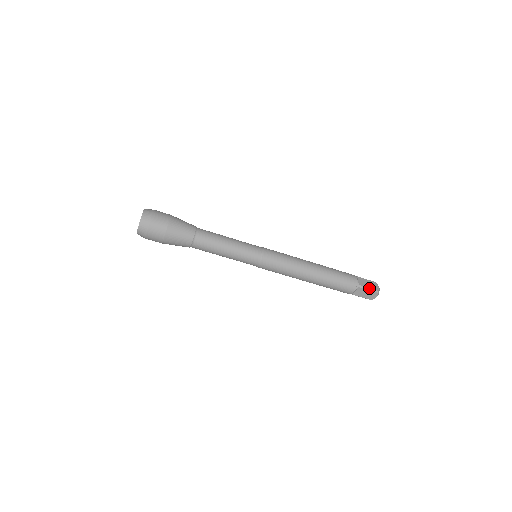
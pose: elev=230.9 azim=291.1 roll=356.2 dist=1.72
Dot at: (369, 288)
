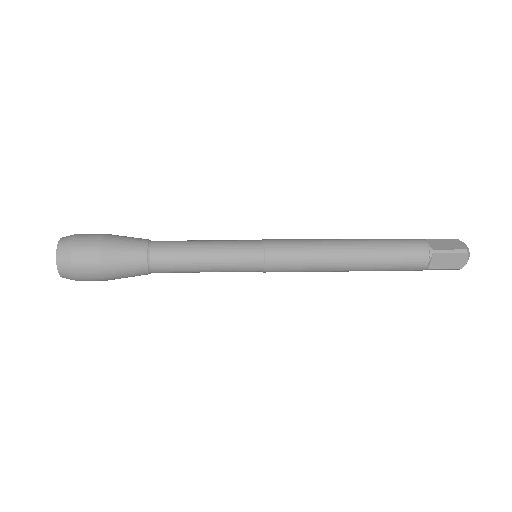
Dot at: (446, 269)
